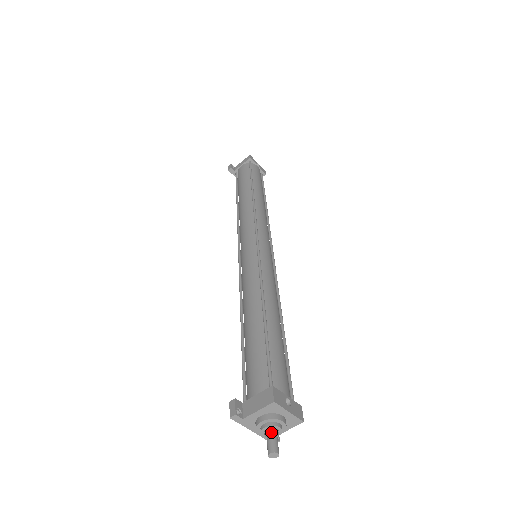
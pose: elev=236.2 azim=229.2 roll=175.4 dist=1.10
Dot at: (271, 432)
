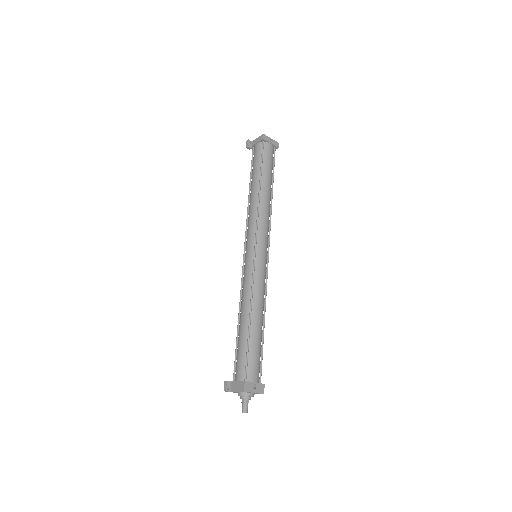
Dot at: (244, 401)
